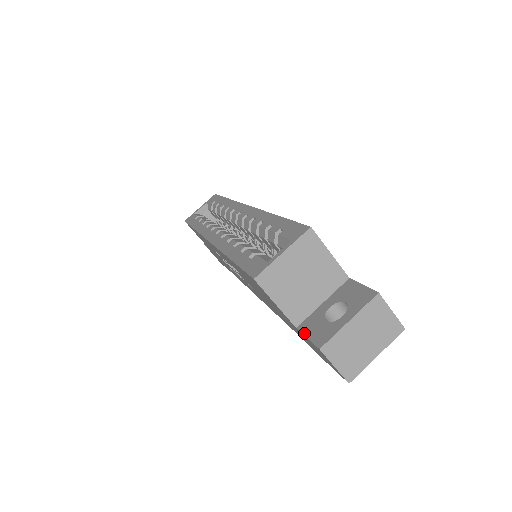
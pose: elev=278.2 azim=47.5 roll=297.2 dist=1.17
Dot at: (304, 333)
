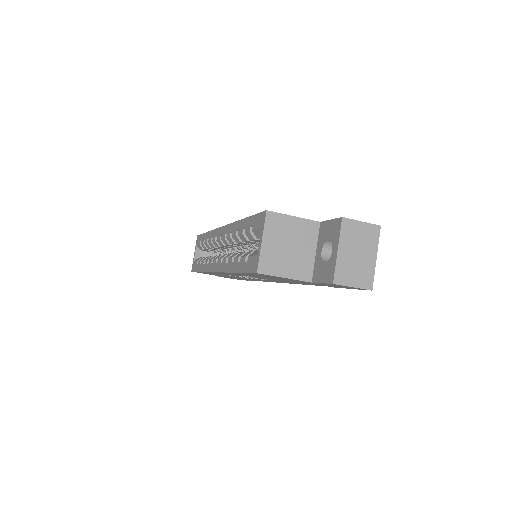
Dot at: (318, 282)
